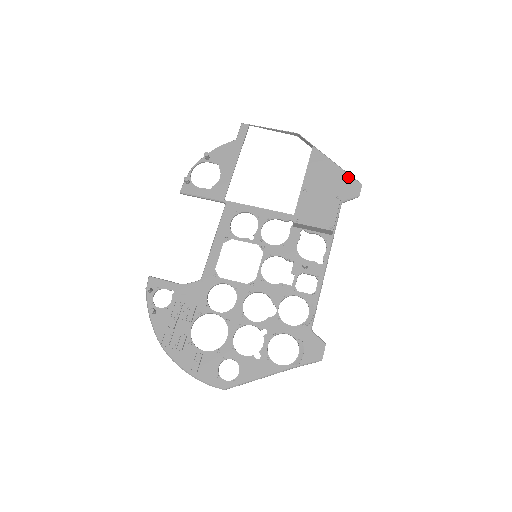
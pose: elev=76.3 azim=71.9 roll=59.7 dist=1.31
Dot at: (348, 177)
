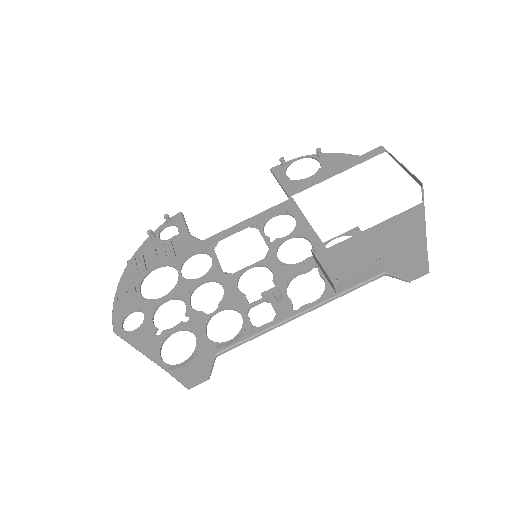
Dot at: (422, 254)
